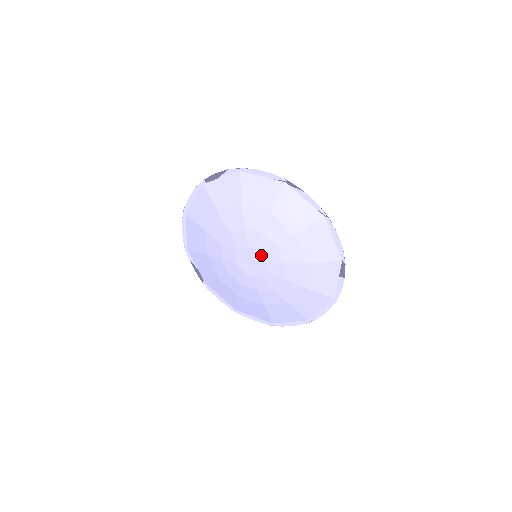
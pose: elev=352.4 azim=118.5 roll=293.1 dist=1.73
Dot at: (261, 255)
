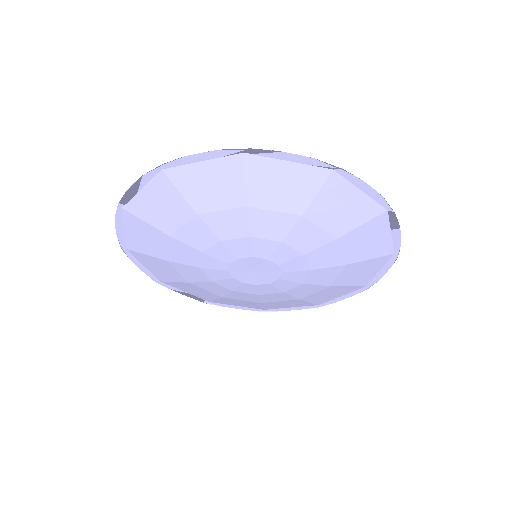
Dot at: (265, 260)
